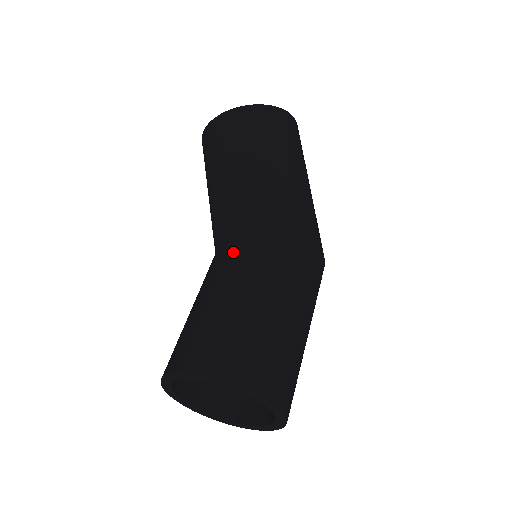
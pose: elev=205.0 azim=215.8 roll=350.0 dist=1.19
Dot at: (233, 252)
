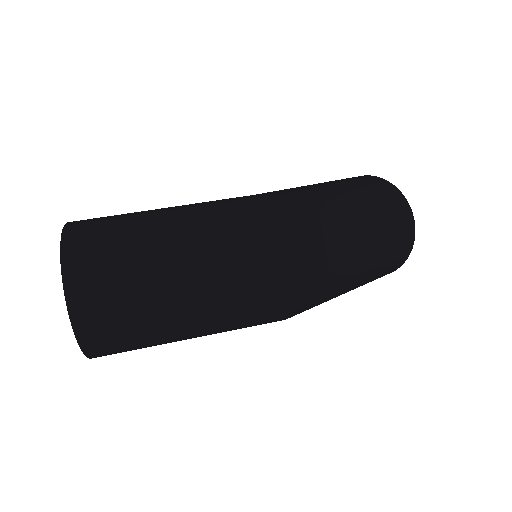
Dot at: occluded
